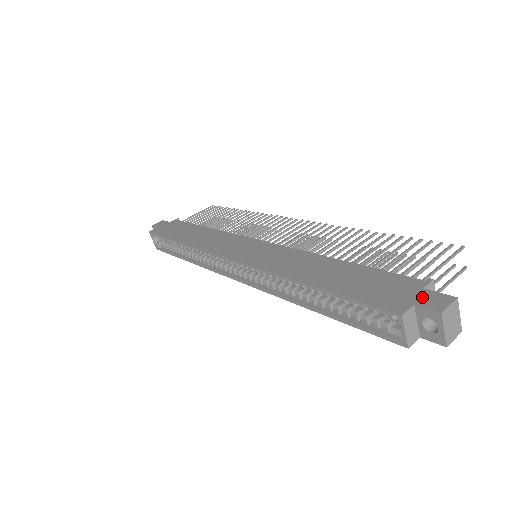
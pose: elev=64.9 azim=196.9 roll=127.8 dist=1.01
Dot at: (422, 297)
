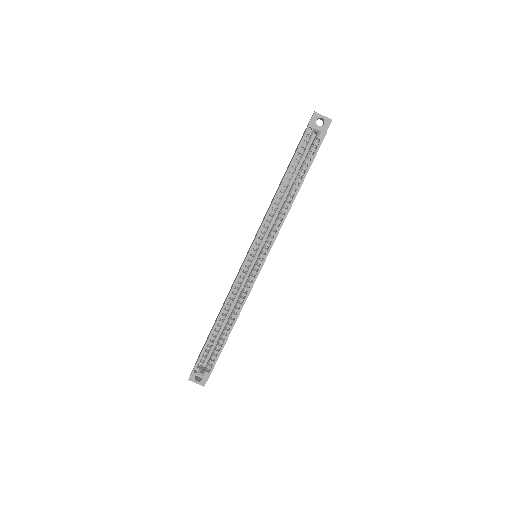
Dot at: occluded
